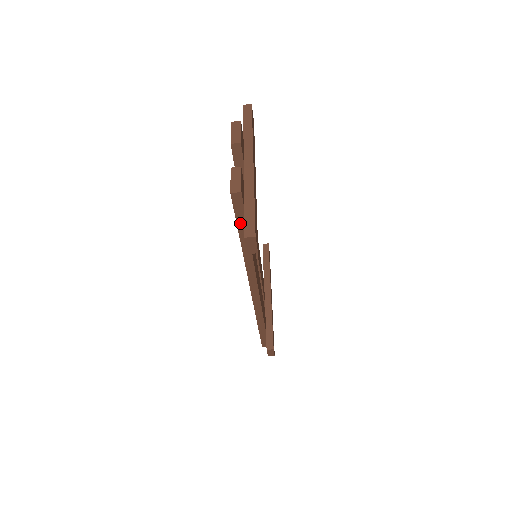
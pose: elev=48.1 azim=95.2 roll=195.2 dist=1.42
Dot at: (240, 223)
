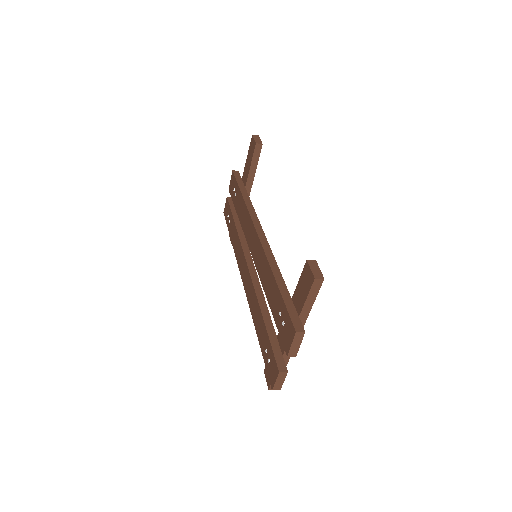
Dot at: occluded
